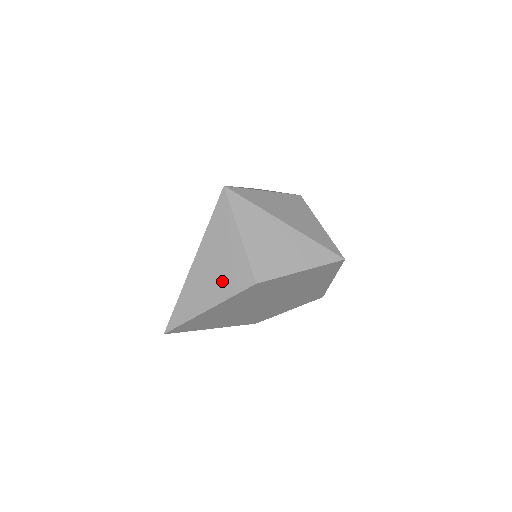
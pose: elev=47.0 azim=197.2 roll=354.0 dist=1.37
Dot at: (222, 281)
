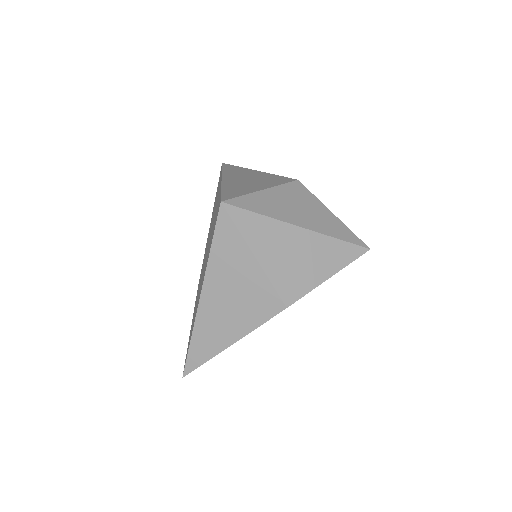
Dot at: (243, 311)
